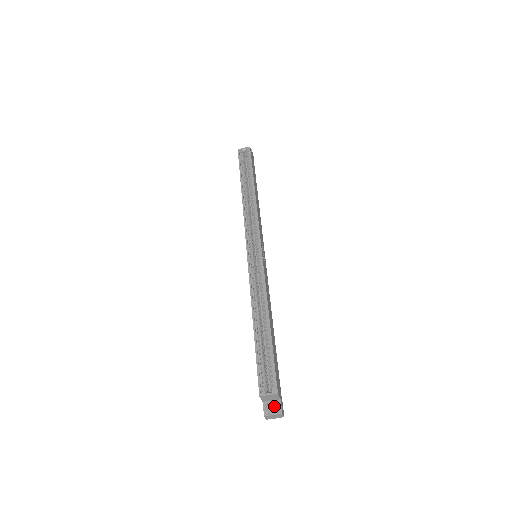
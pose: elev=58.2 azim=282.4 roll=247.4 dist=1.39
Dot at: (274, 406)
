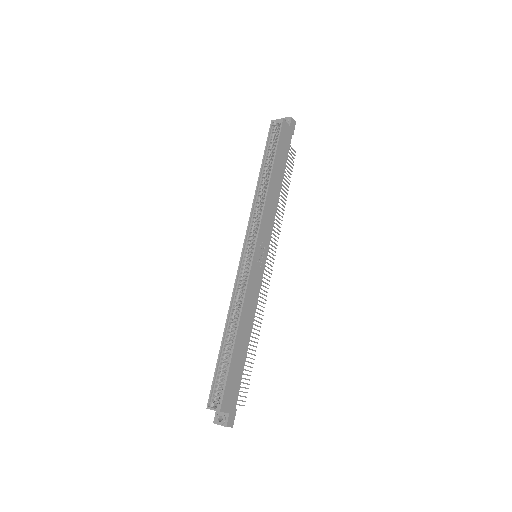
Dot at: (223, 417)
